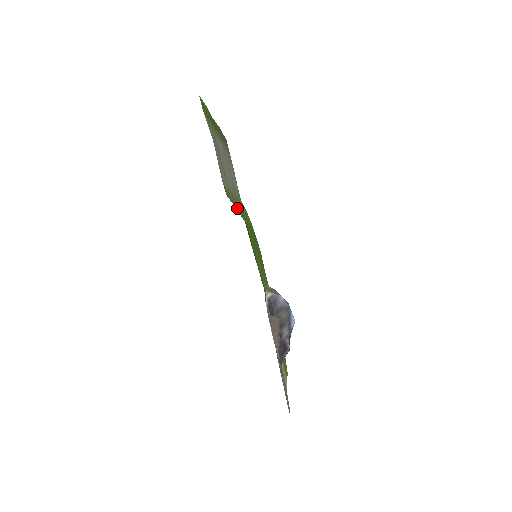
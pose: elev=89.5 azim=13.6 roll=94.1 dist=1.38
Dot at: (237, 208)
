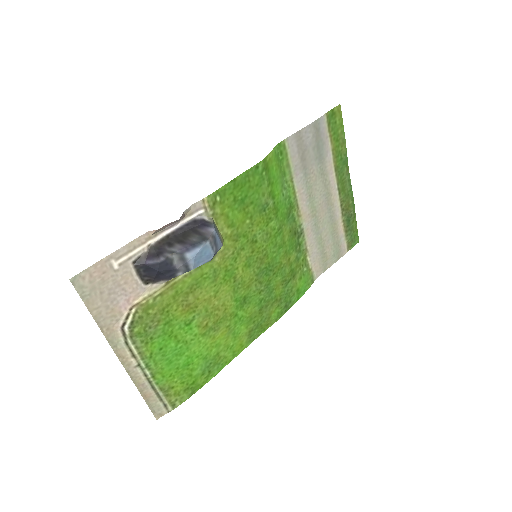
Dot at: (283, 193)
